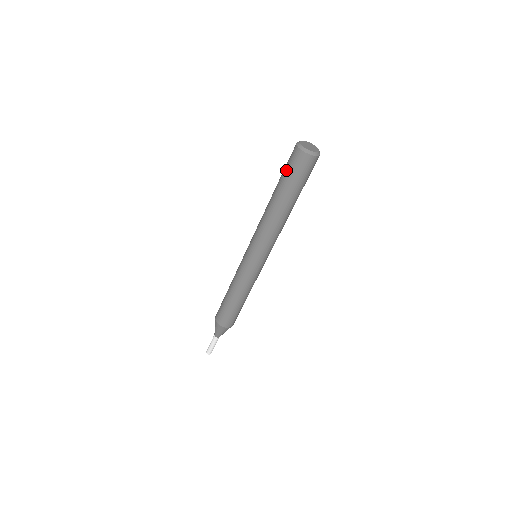
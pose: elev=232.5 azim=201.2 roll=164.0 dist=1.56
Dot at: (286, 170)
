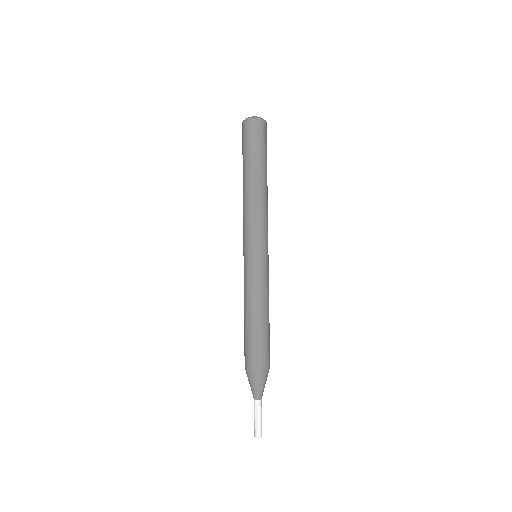
Dot at: occluded
